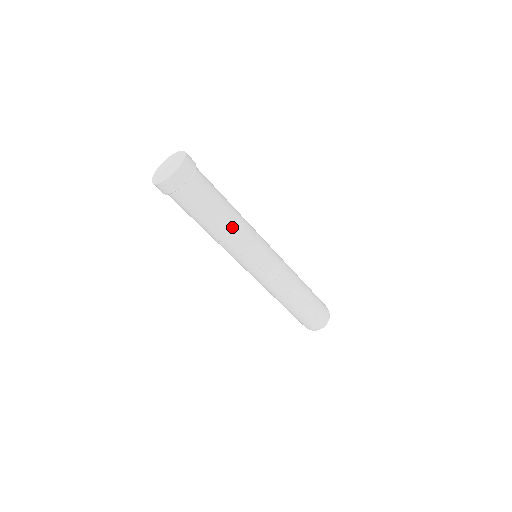
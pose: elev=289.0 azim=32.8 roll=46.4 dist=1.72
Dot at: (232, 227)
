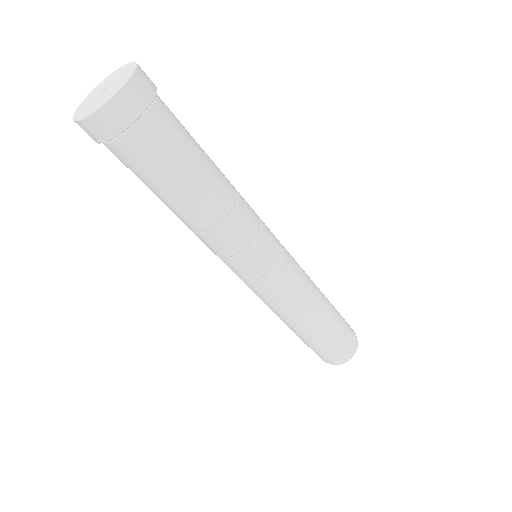
Dot at: (212, 216)
